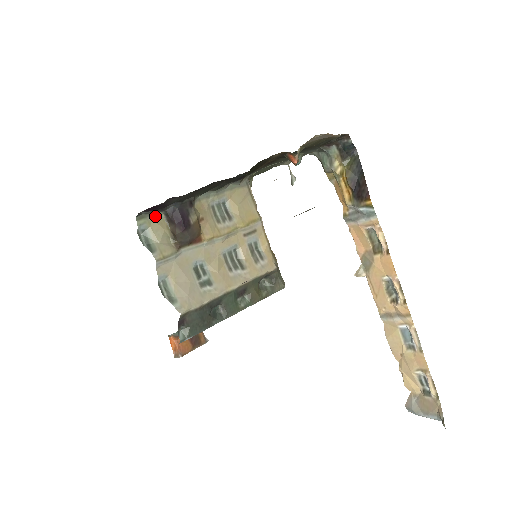
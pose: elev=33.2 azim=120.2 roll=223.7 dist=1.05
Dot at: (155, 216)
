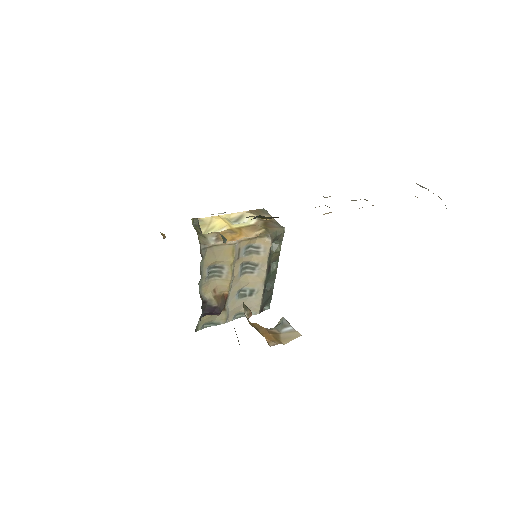
Dot at: (200, 321)
